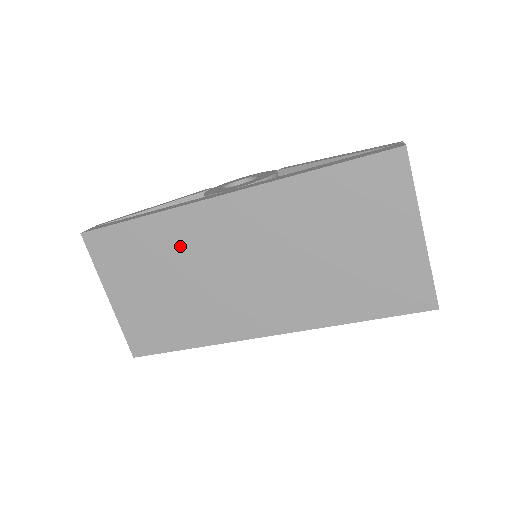
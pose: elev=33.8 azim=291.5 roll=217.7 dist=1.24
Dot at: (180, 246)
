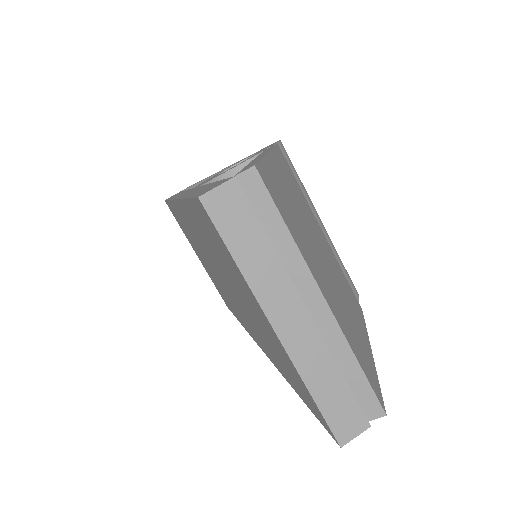
Dot at: (190, 235)
